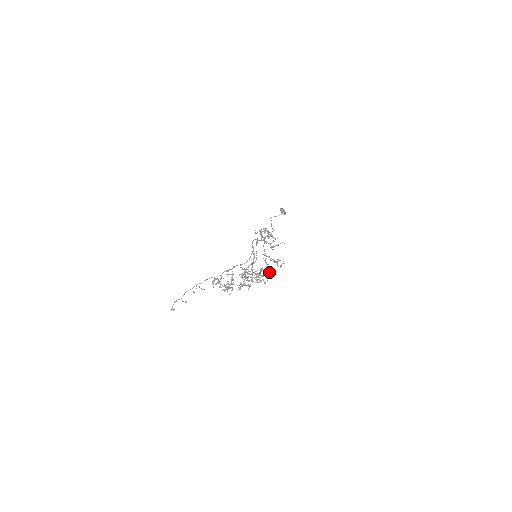
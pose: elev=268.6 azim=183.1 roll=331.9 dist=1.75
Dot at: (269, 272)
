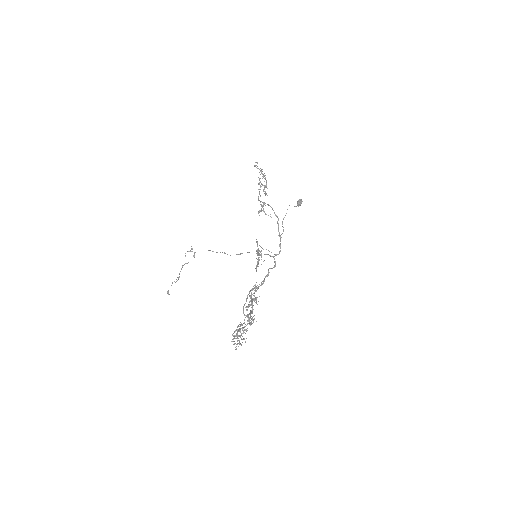
Dot at: occluded
